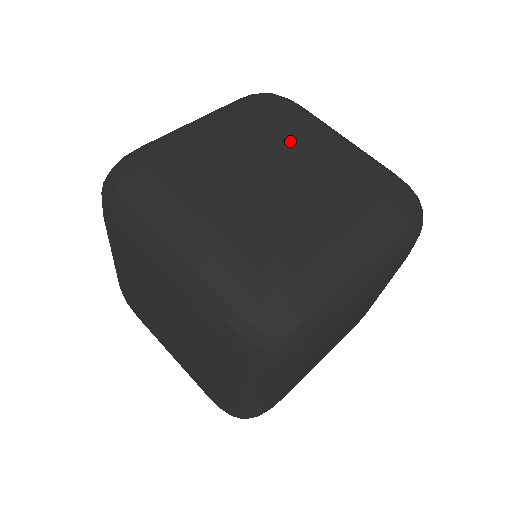
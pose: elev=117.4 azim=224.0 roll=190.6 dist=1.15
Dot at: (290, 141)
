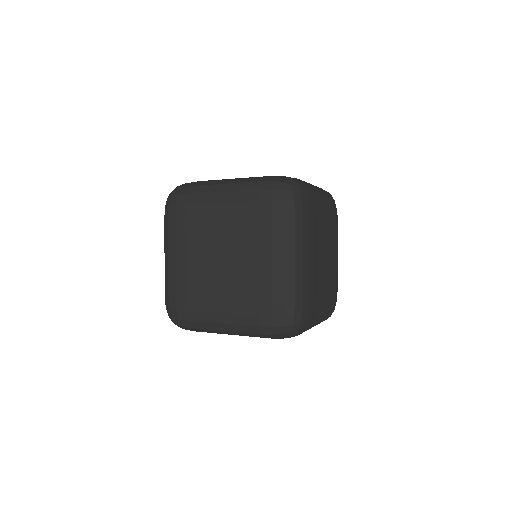
Dot at: (333, 242)
